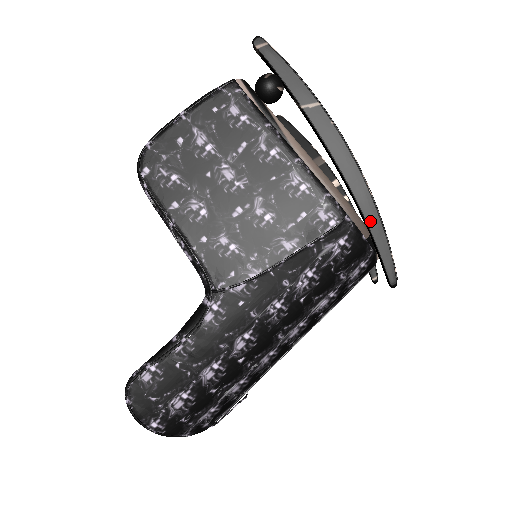
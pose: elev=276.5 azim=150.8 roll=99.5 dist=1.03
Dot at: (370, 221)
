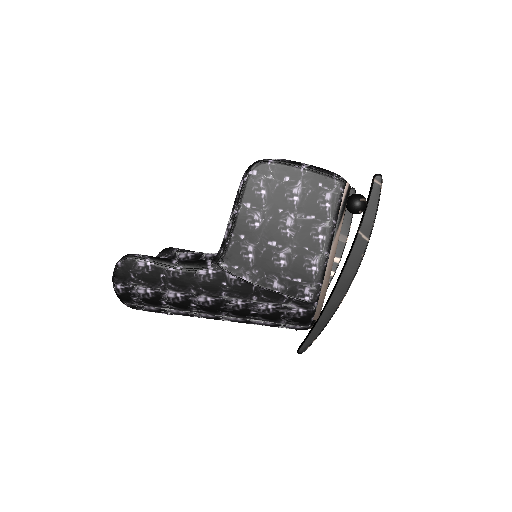
Dot at: (324, 316)
